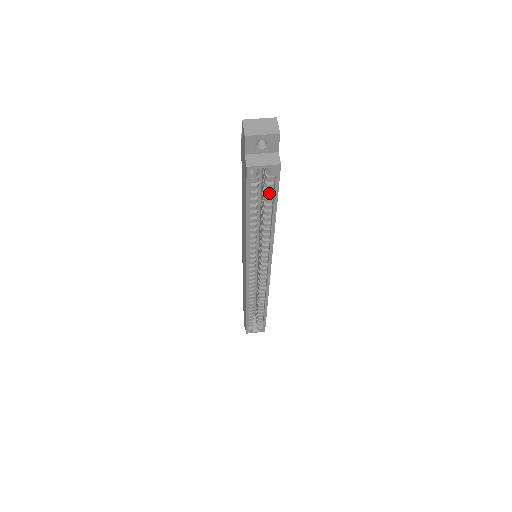
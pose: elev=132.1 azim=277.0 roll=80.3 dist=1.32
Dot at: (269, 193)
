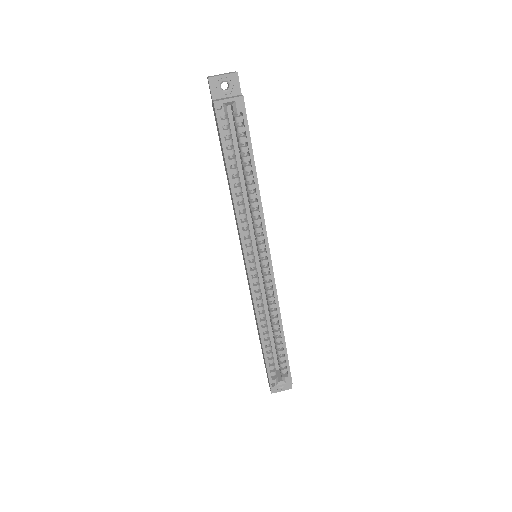
Dot at: (242, 139)
